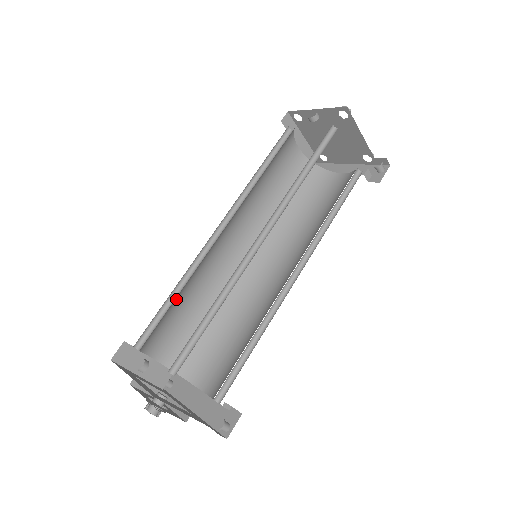
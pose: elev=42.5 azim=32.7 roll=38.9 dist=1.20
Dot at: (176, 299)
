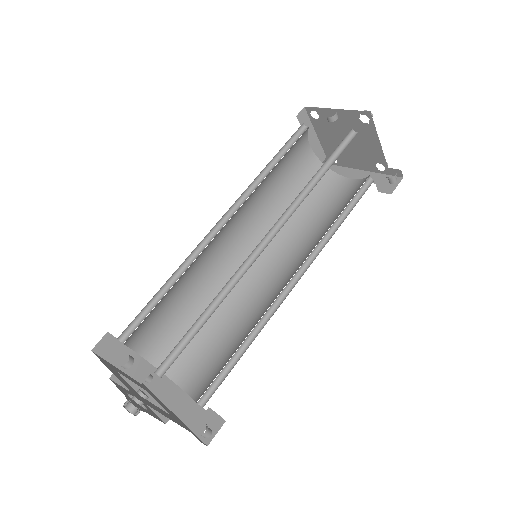
Dot at: (167, 292)
